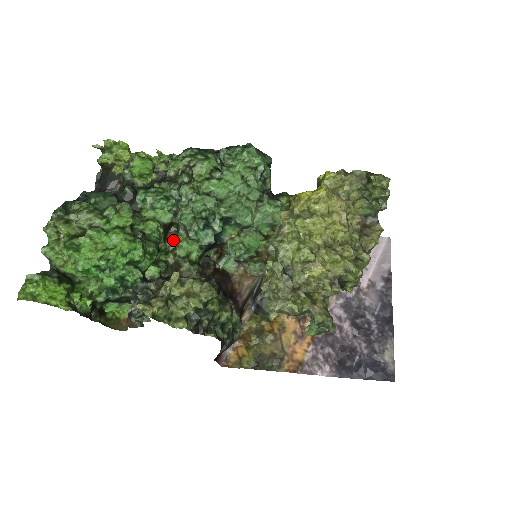
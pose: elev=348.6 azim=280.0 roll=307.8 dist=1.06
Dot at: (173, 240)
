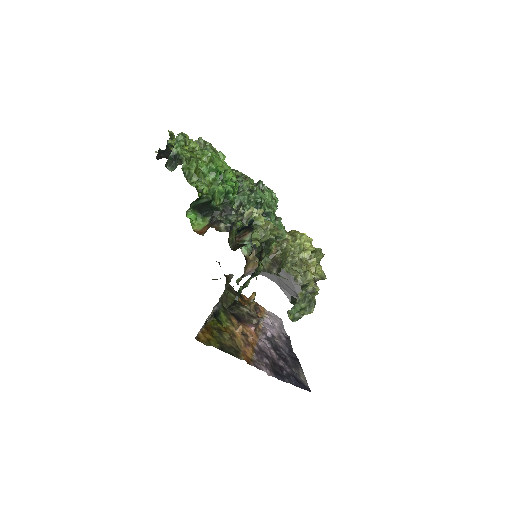
Dot at: occluded
